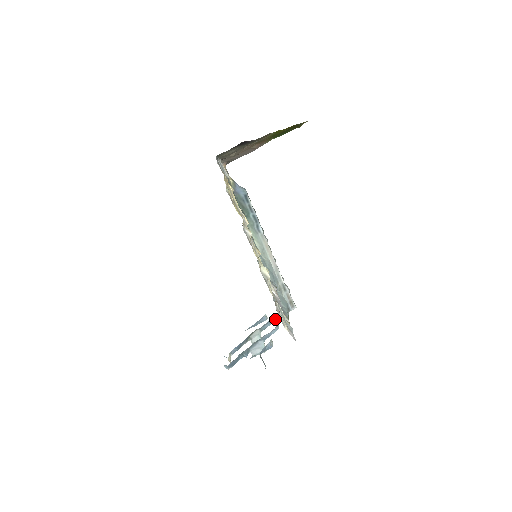
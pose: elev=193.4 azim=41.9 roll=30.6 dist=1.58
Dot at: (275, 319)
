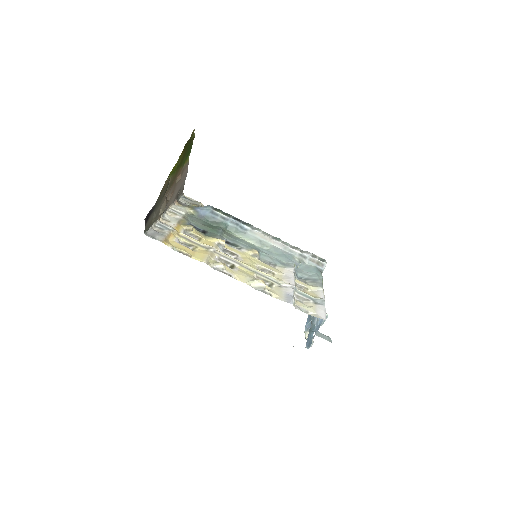
Dot at: occluded
